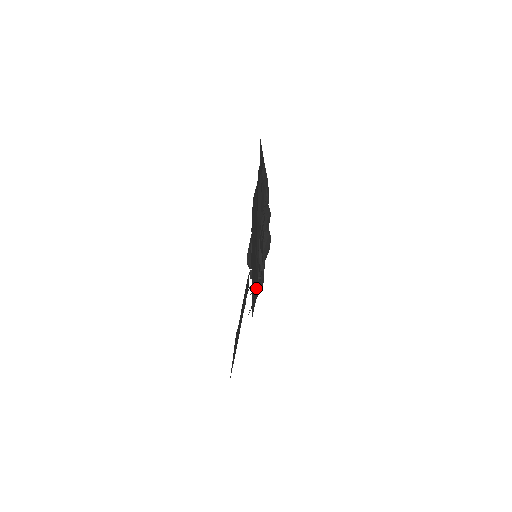
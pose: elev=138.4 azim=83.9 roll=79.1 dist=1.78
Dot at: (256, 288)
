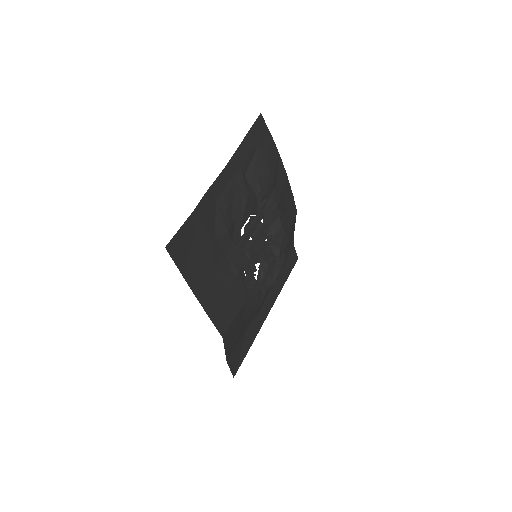
Dot at: (237, 303)
